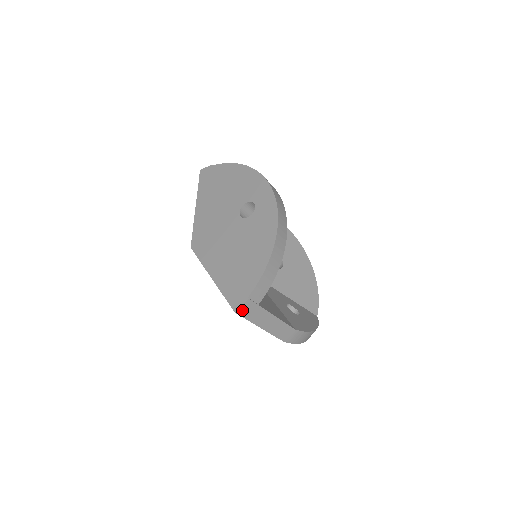
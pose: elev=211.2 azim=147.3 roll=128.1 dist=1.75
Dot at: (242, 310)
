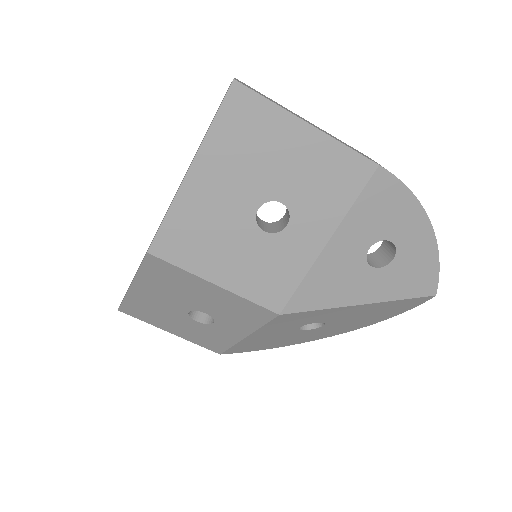
Dot at: (242, 85)
